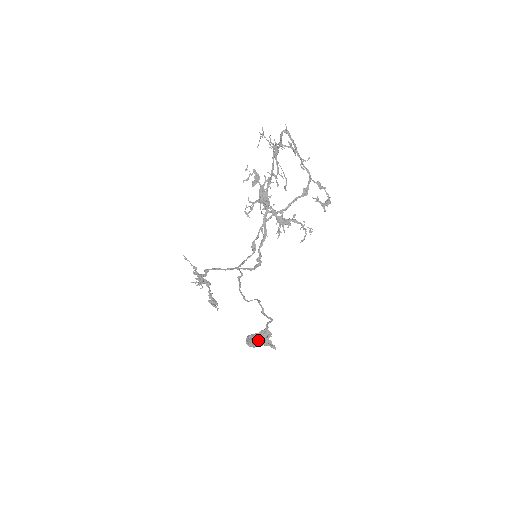
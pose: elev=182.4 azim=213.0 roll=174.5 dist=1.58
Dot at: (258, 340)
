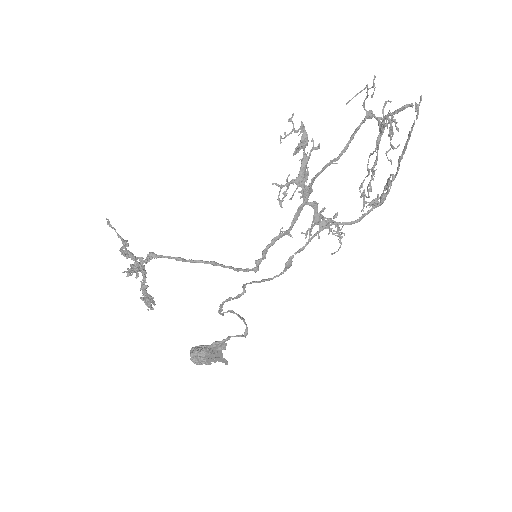
Dot at: (210, 356)
